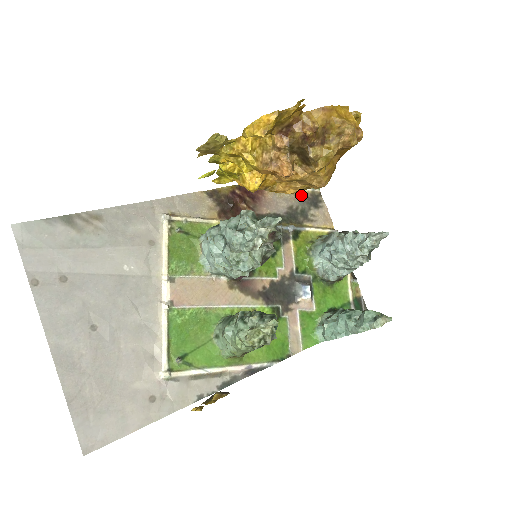
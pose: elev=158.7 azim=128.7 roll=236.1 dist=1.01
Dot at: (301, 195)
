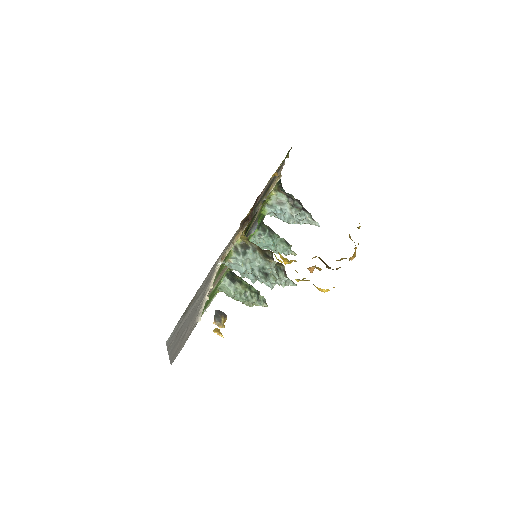
Dot at: occluded
